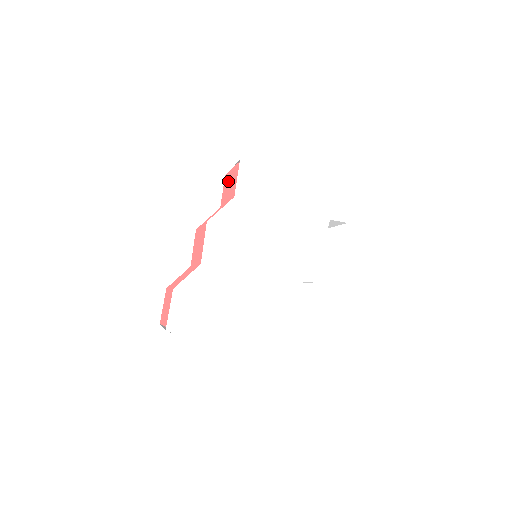
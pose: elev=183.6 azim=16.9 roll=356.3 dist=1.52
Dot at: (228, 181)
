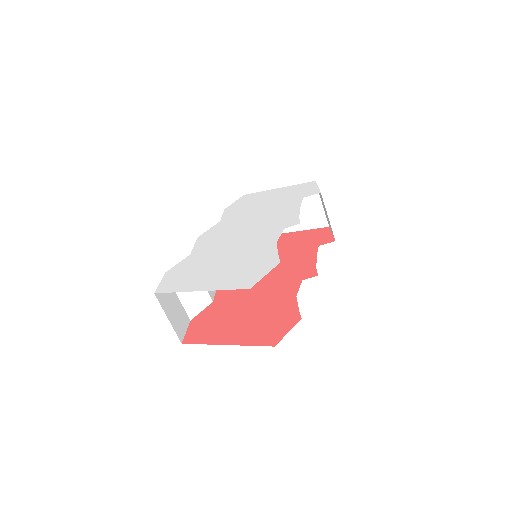
Dot at: occluded
